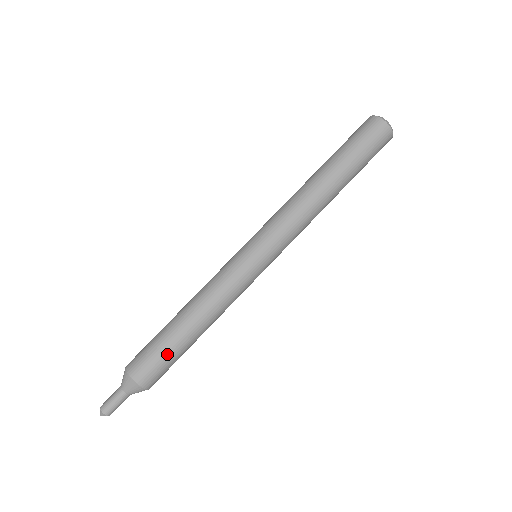
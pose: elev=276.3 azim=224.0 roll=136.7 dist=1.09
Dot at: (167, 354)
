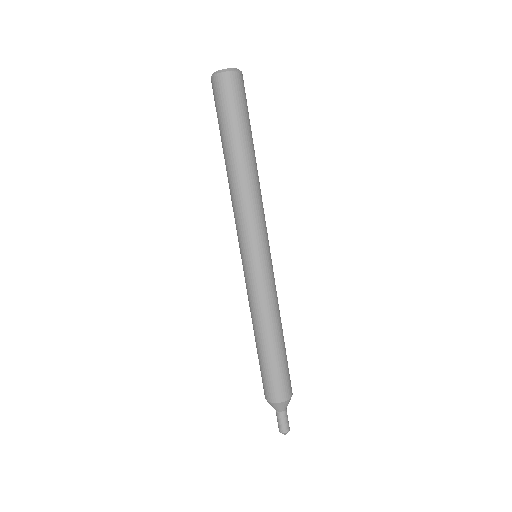
Dot at: (274, 371)
